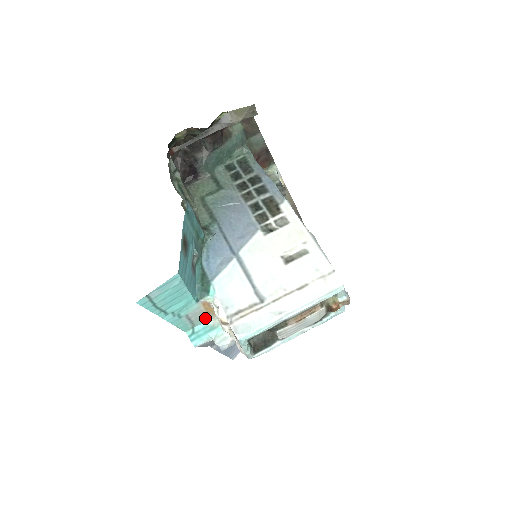
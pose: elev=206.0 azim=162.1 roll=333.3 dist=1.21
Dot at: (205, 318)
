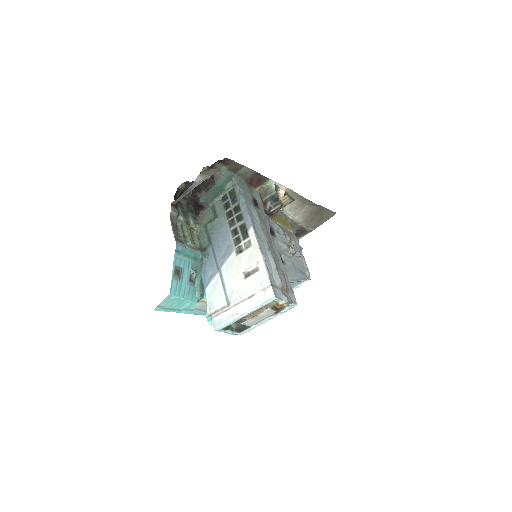
Dot at: occluded
